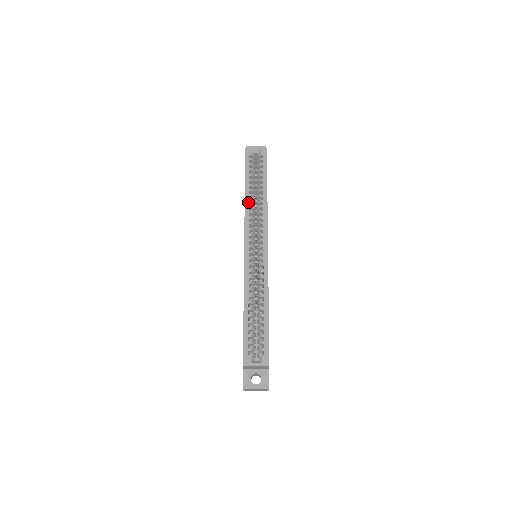
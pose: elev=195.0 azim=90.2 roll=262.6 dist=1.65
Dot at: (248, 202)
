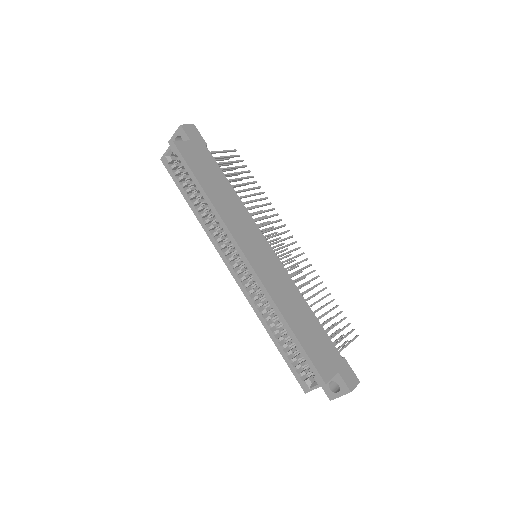
Dot at: (201, 219)
